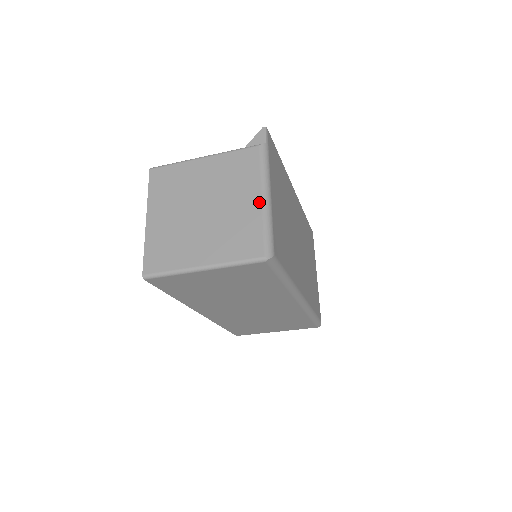
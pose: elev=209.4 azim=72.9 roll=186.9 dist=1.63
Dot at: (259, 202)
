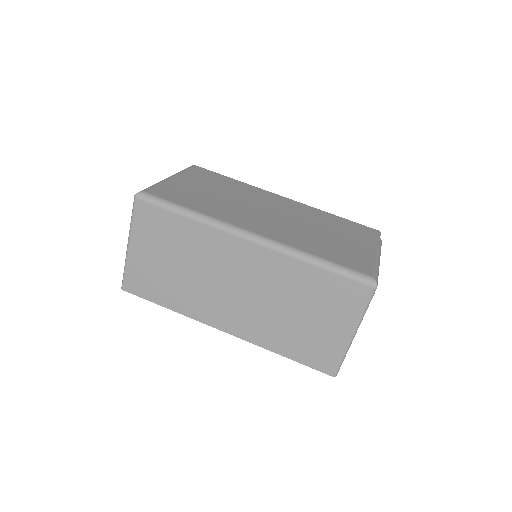
Dot at: occluded
